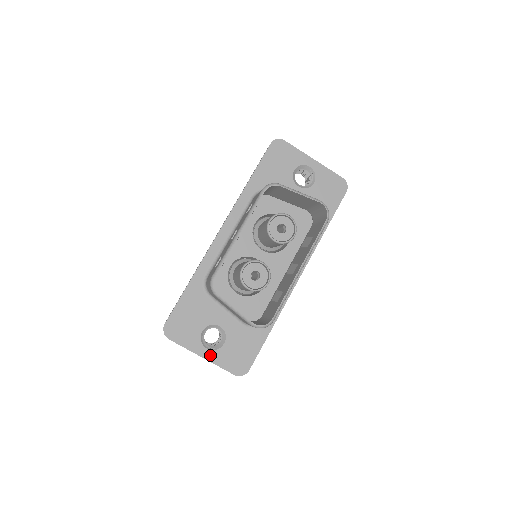
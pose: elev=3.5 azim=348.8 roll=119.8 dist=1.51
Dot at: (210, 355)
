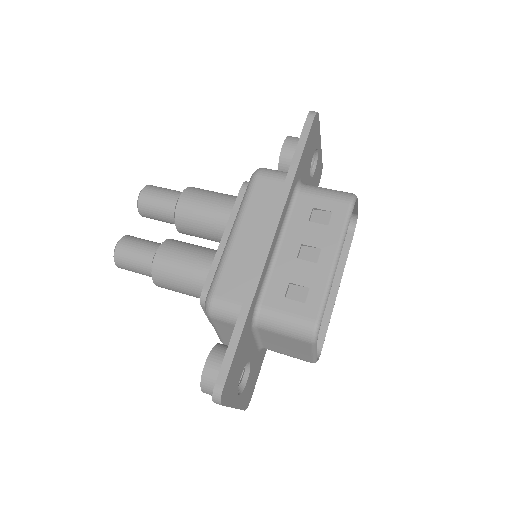
Dot at: (239, 401)
